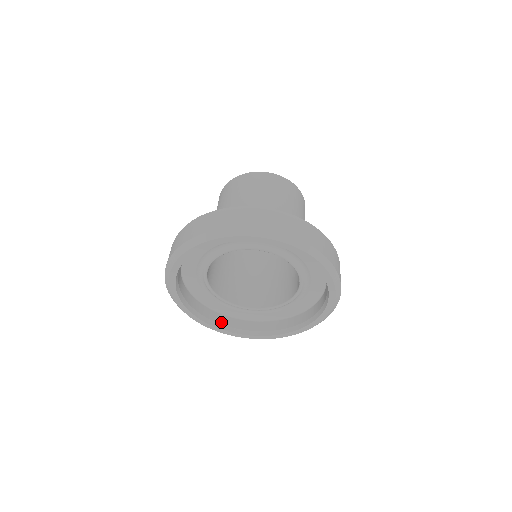
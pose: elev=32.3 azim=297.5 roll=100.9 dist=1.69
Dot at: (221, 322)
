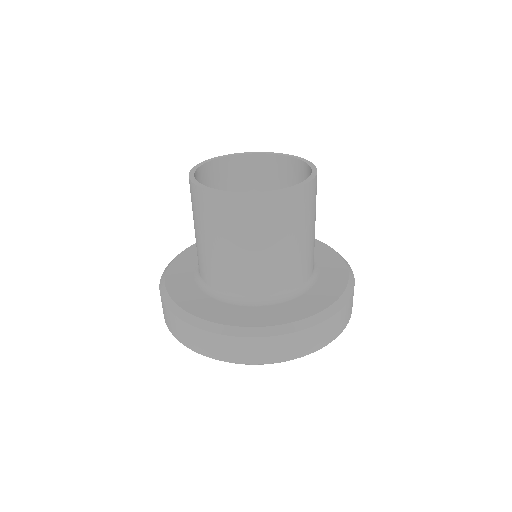
Dot at: occluded
